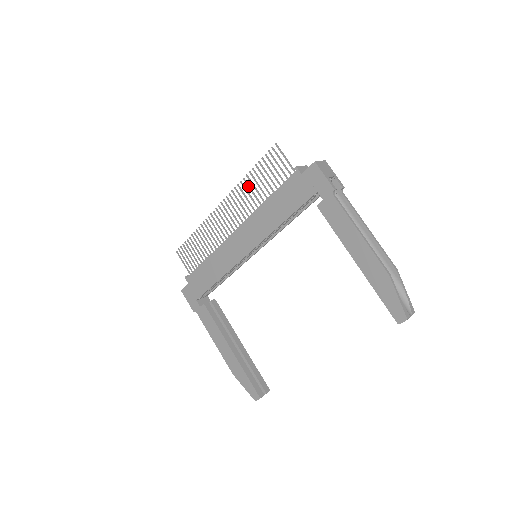
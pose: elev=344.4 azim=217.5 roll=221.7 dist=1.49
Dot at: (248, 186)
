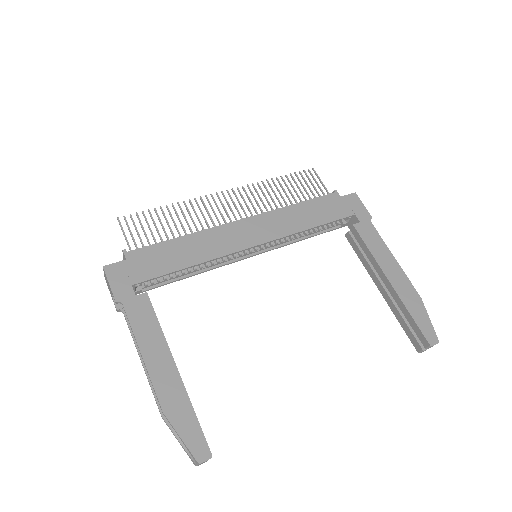
Dot at: (272, 188)
